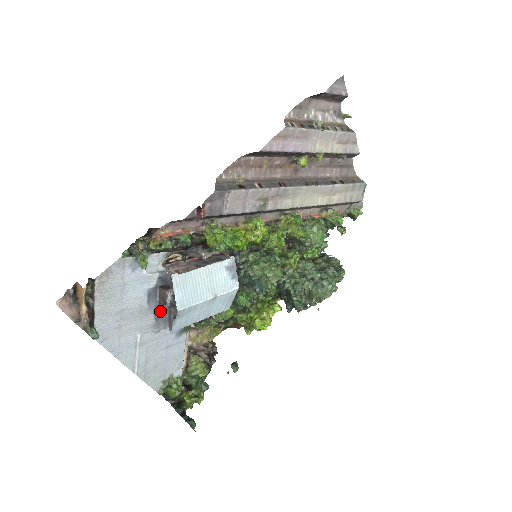
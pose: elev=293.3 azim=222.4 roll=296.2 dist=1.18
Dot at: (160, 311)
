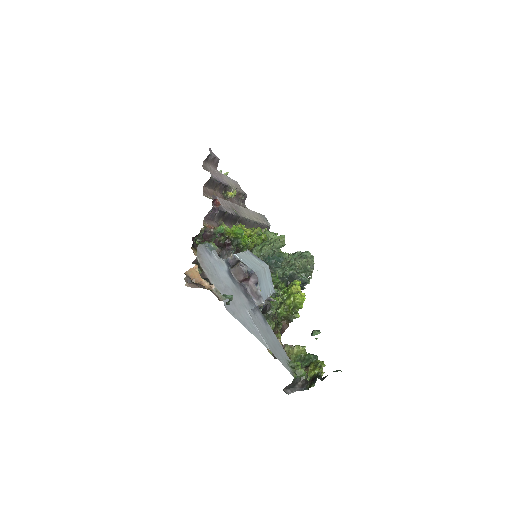
Dot at: (244, 291)
